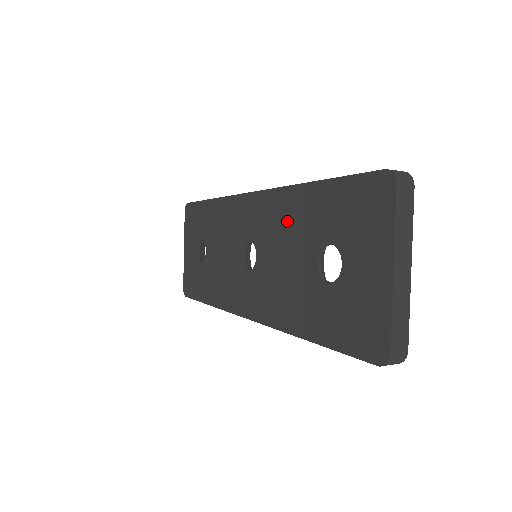
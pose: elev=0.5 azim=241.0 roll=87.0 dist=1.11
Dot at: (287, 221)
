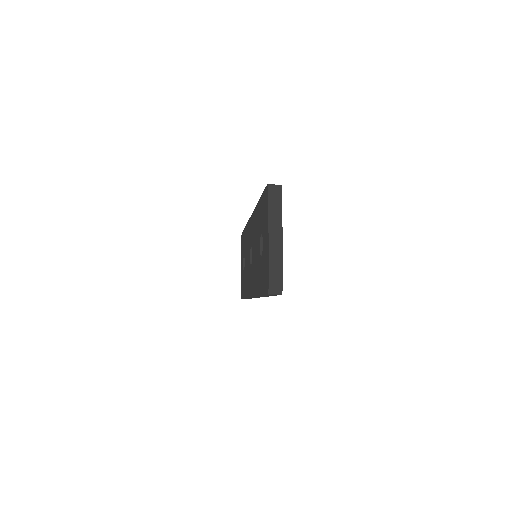
Dot at: (256, 227)
